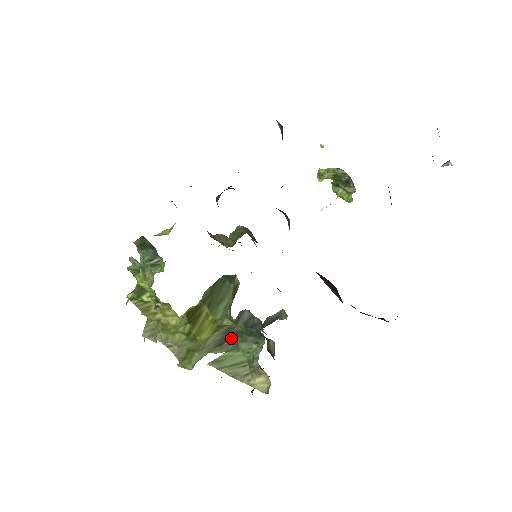
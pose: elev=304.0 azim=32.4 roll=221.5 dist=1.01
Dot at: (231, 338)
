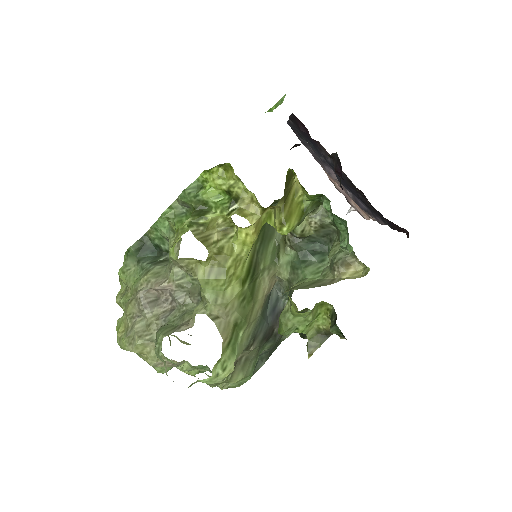
Dot at: (260, 334)
